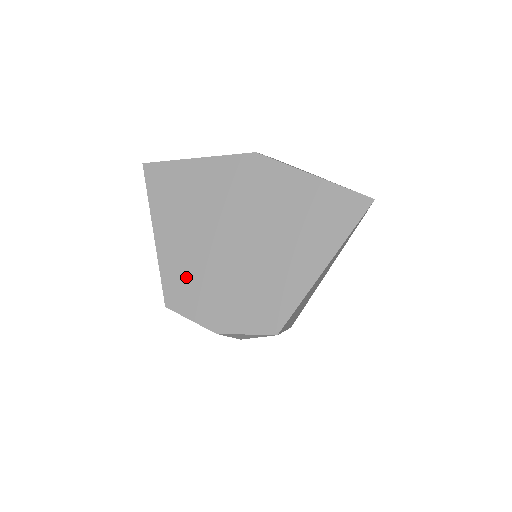
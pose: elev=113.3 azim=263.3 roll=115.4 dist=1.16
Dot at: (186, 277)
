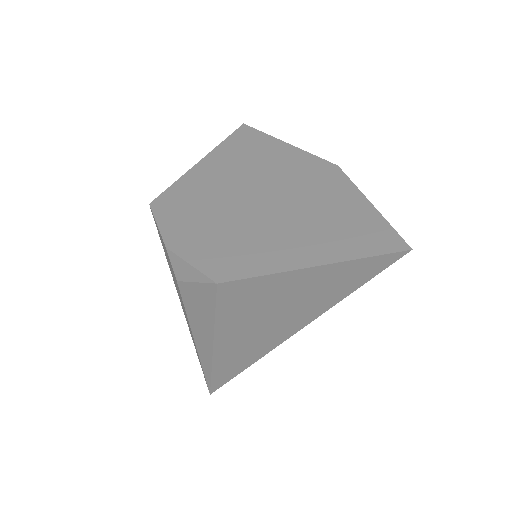
Dot at: (191, 197)
